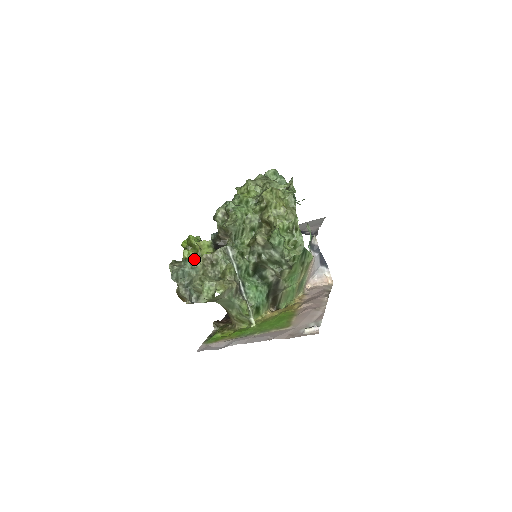
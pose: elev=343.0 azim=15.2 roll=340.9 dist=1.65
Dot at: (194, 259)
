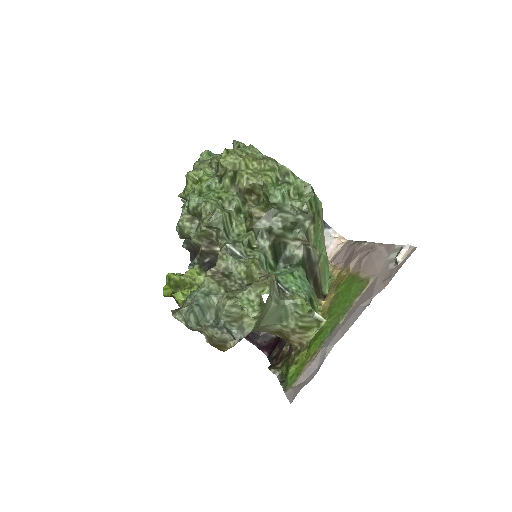
Dot at: occluded
